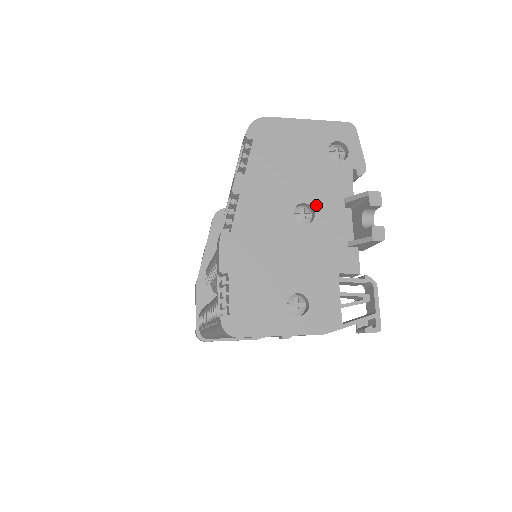
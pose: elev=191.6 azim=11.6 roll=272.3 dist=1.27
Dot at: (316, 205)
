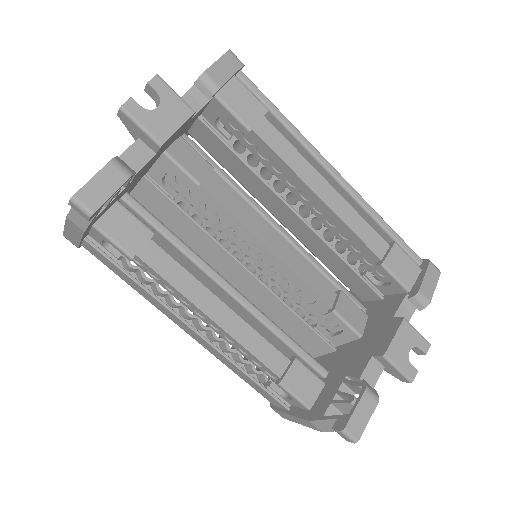
Dot at: occluded
